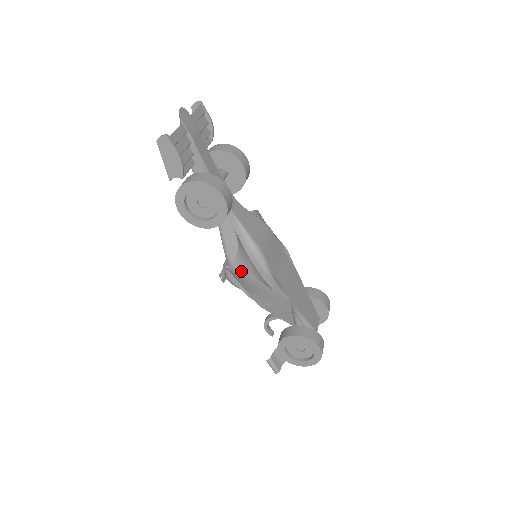
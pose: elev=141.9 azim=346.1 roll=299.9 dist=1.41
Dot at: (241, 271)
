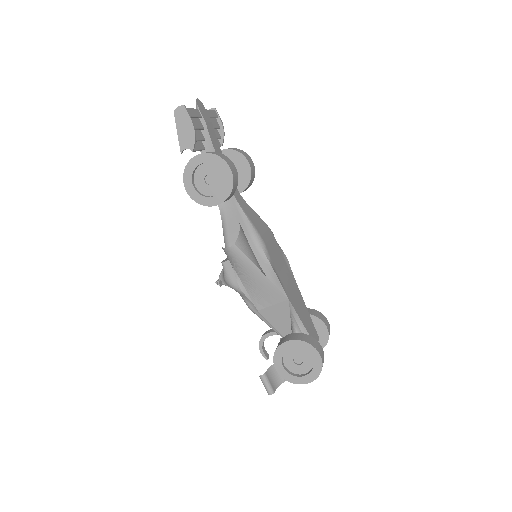
Dot at: (241, 253)
